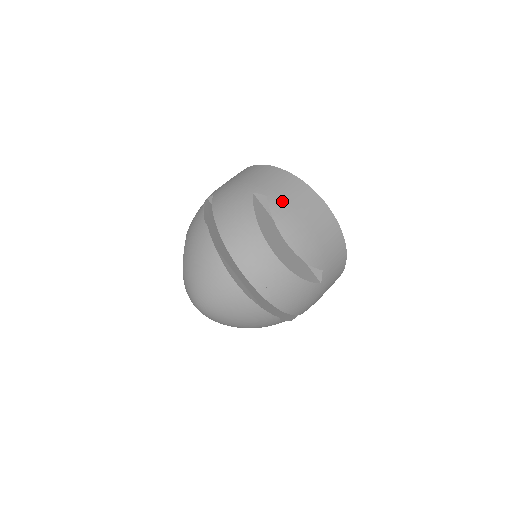
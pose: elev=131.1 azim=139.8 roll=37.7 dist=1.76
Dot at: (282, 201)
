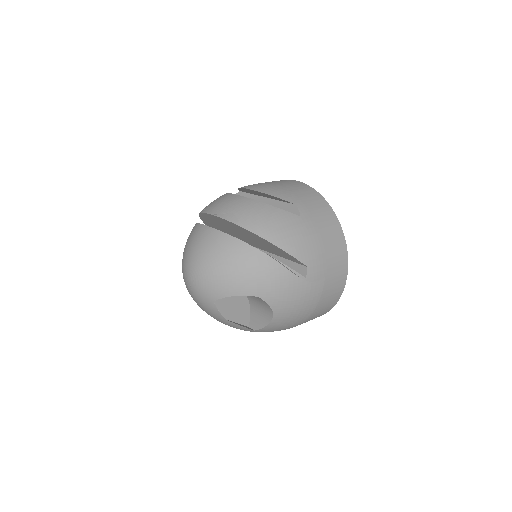
Dot at: occluded
